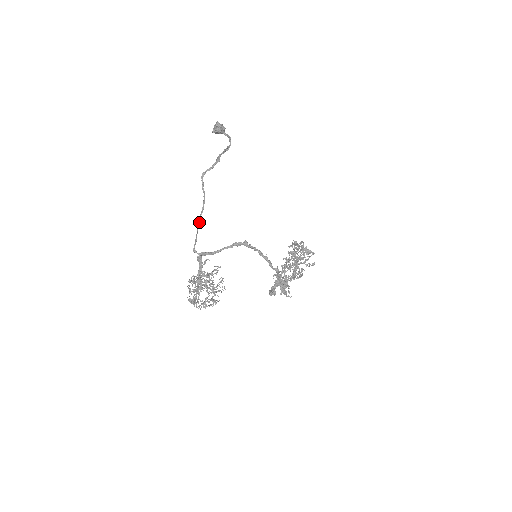
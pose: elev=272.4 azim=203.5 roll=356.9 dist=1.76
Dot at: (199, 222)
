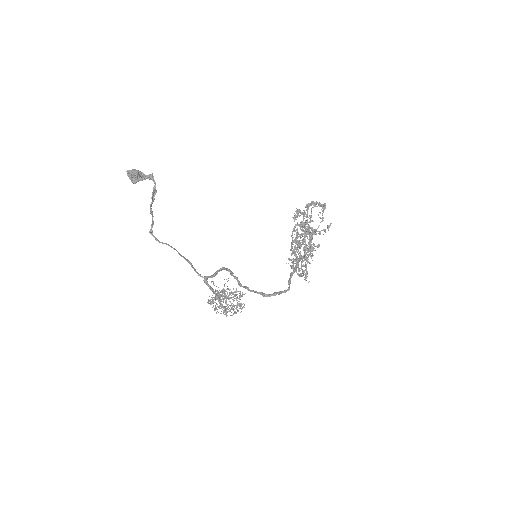
Dot at: (184, 258)
